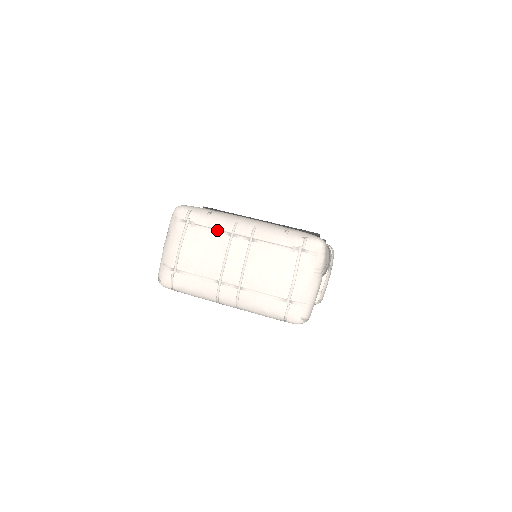
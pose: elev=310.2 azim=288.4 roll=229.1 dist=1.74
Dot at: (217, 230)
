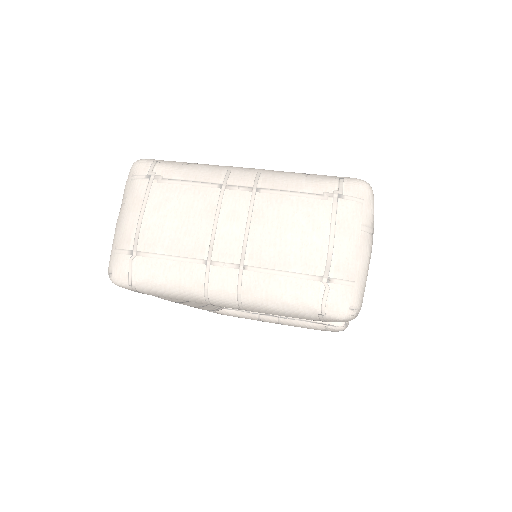
Dot at: (199, 182)
